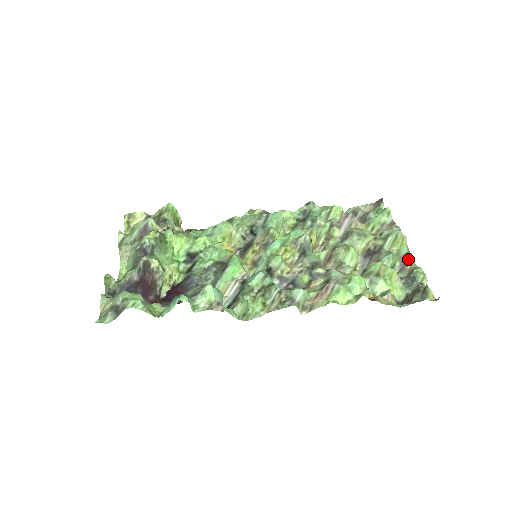
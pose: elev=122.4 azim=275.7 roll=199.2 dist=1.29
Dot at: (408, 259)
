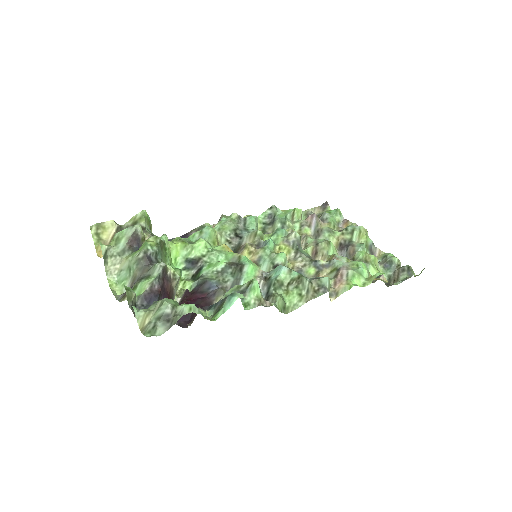
Dot at: (374, 248)
